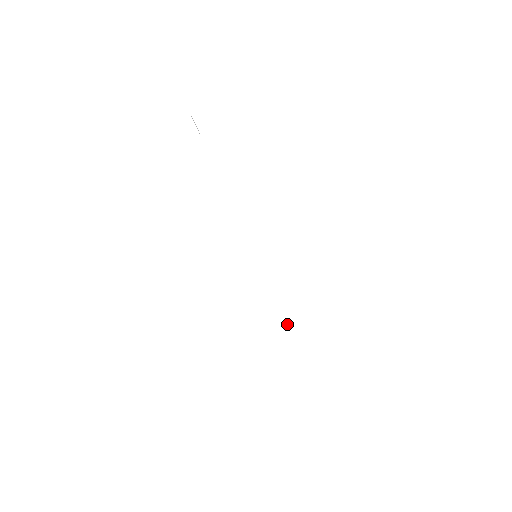
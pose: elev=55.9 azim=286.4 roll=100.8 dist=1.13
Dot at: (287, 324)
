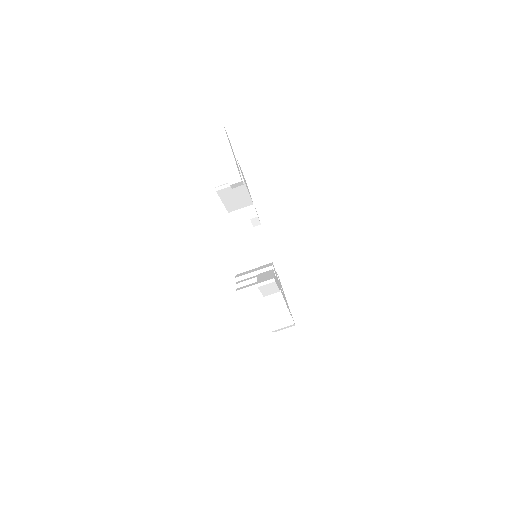
Dot at: occluded
